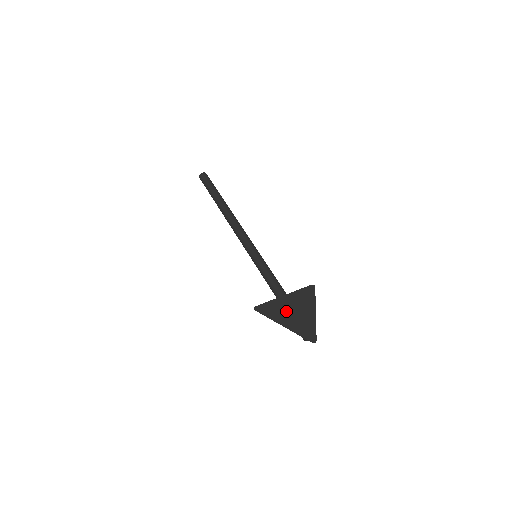
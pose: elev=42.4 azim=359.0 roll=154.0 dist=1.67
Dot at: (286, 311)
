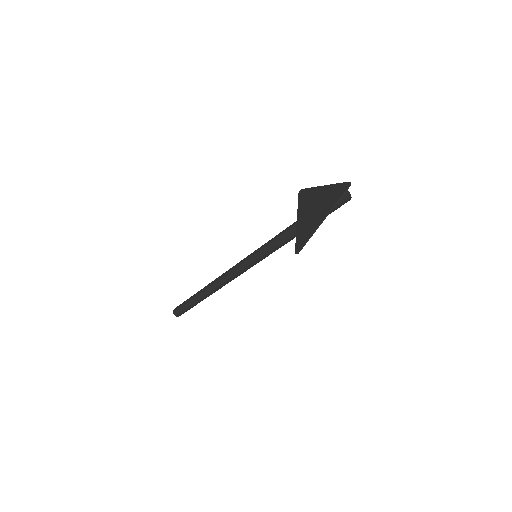
Dot at: (311, 218)
